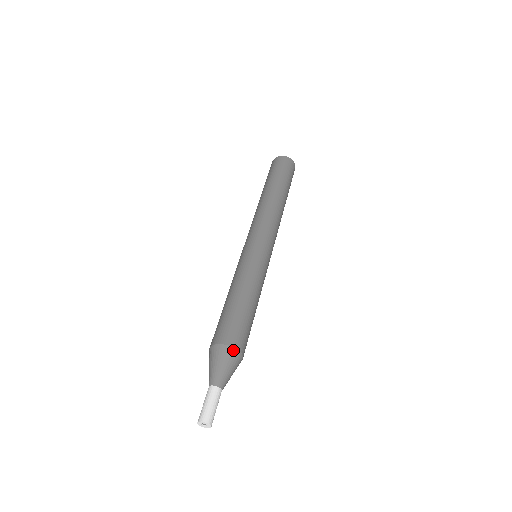
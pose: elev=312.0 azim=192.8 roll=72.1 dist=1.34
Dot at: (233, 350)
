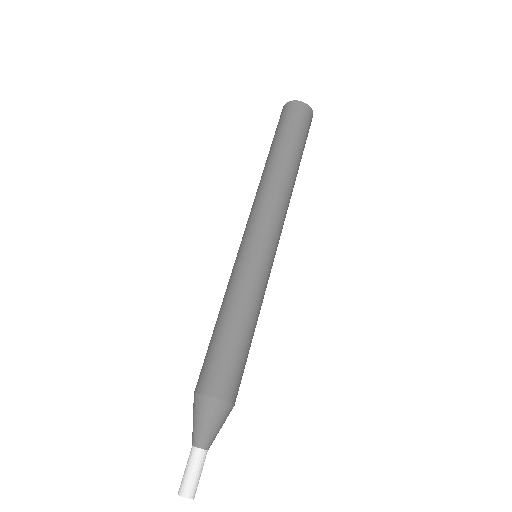
Dot at: (230, 406)
